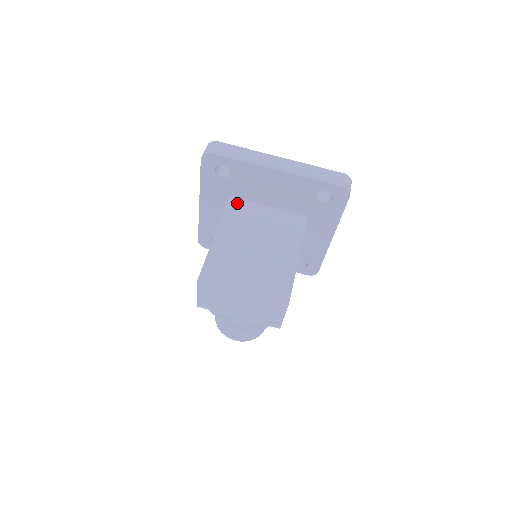
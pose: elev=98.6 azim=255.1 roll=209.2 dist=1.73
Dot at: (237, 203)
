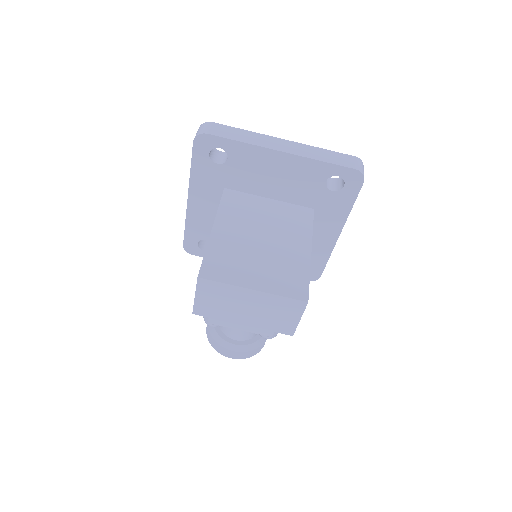
Dot at: (234, 194)
